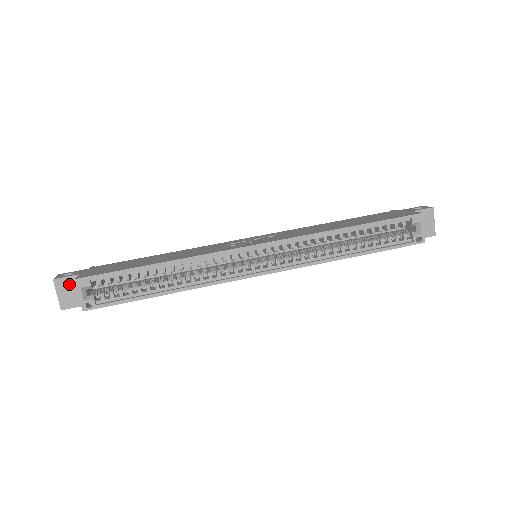
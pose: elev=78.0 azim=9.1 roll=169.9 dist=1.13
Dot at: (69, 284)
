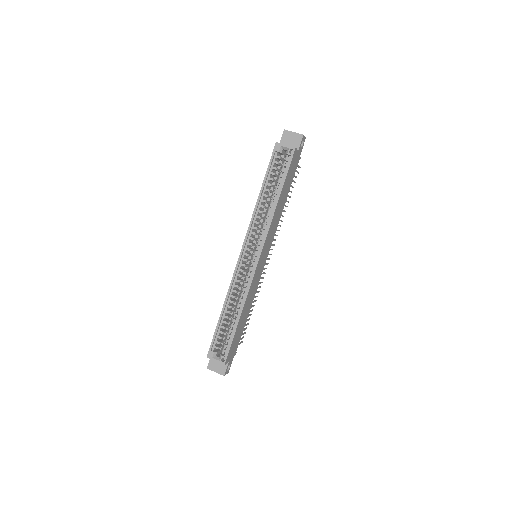
Dot at: (213, 363)
